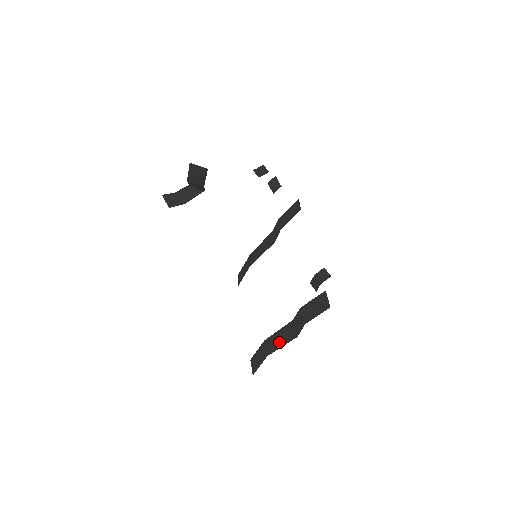
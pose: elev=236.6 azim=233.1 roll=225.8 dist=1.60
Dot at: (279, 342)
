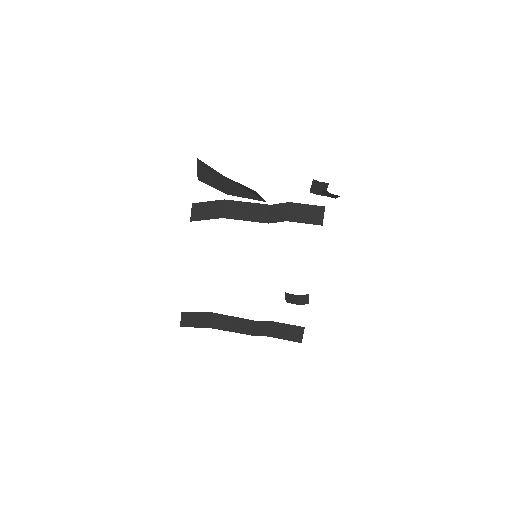
Dot at: (229, 326)
